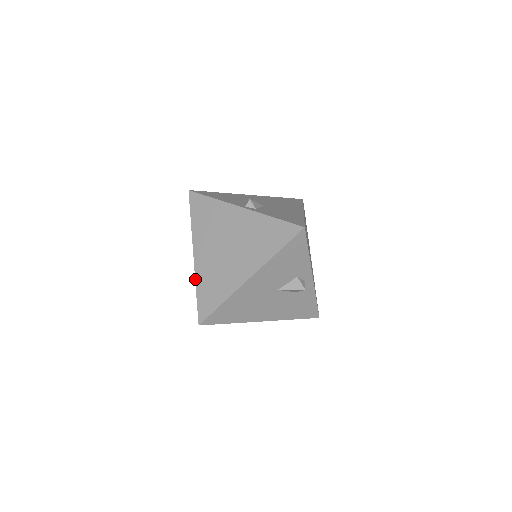
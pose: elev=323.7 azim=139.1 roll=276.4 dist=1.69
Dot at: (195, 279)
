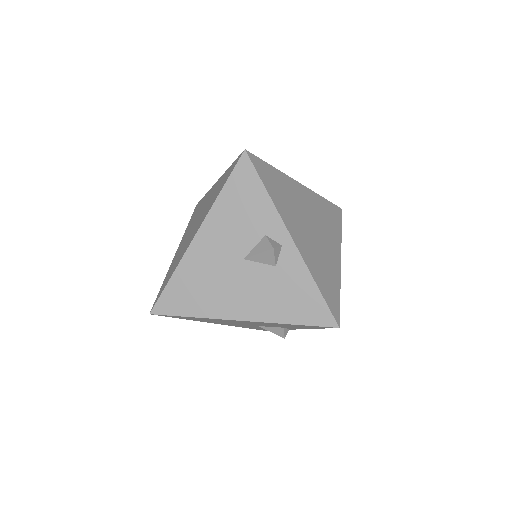
Dot at: occluded
